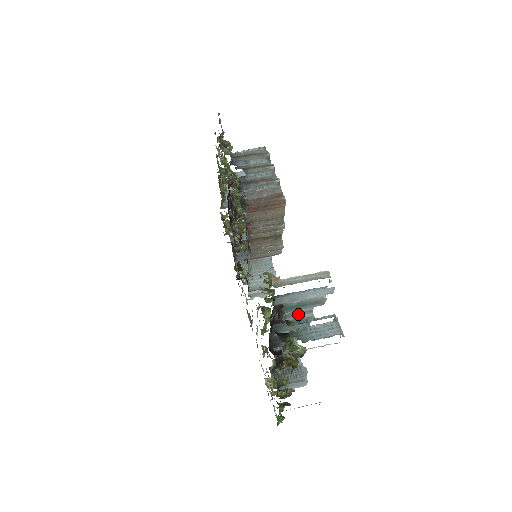
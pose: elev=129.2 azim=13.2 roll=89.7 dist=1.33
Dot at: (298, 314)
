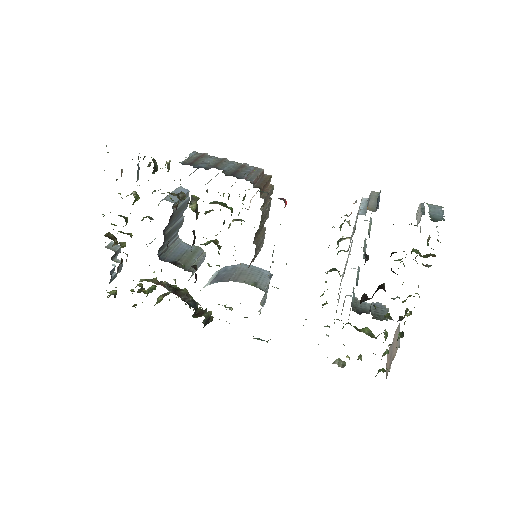
Dot at: occluded
